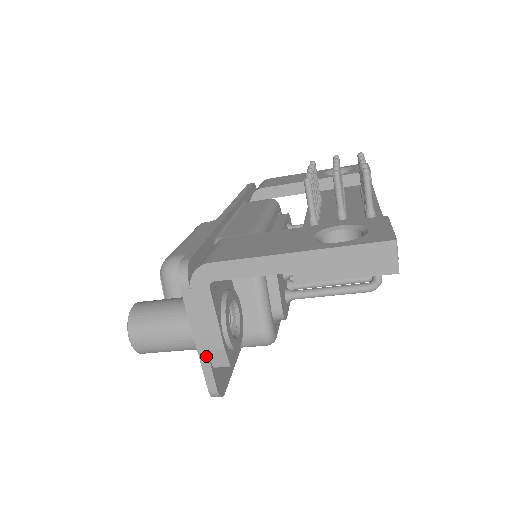
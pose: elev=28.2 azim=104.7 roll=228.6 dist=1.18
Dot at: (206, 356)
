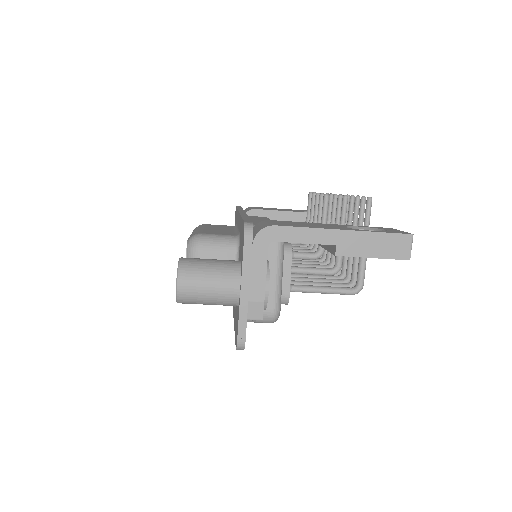
Dot at: (246, 307)
